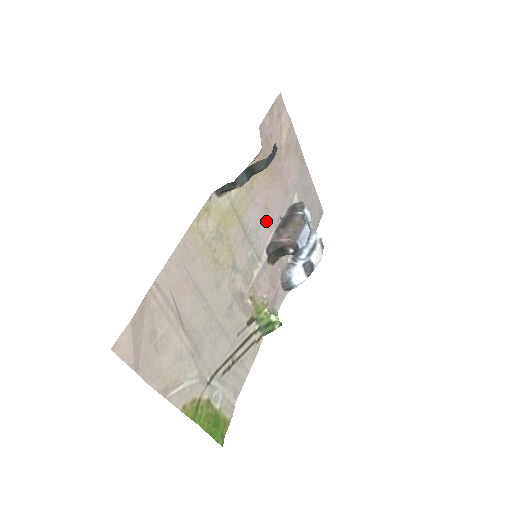
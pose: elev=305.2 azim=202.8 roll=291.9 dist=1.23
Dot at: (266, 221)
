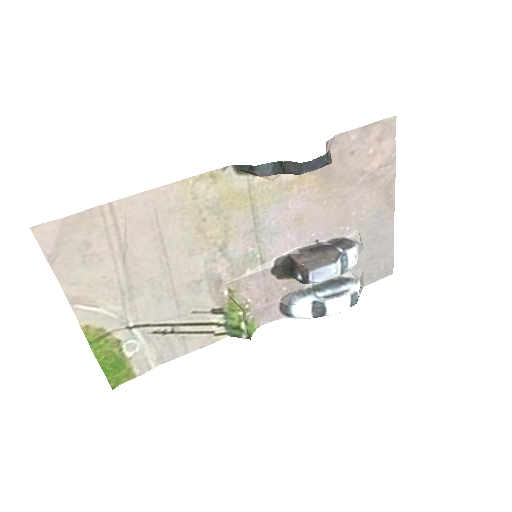
Dot at: (292, 232)
